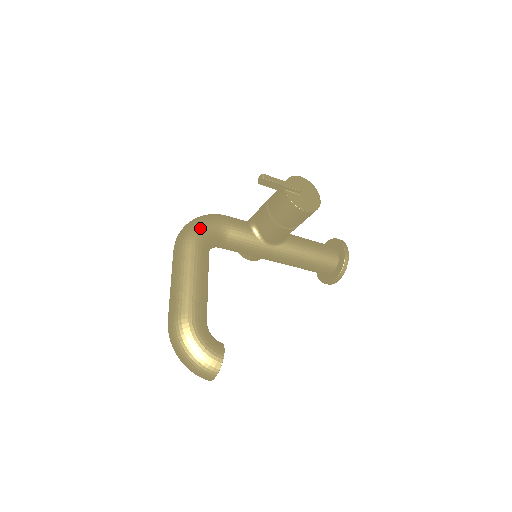
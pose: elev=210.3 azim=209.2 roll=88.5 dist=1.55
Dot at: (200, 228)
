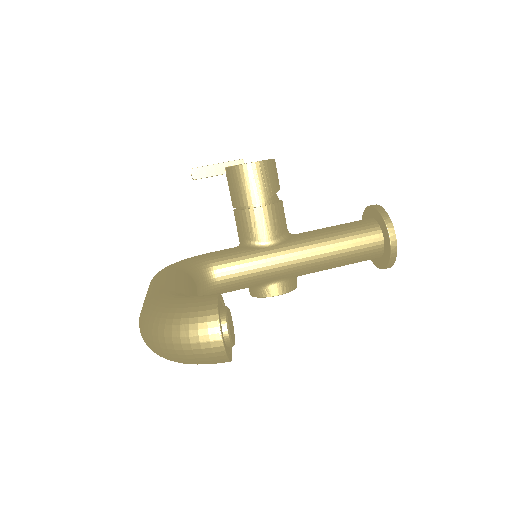
Dot at: (170, 265)
